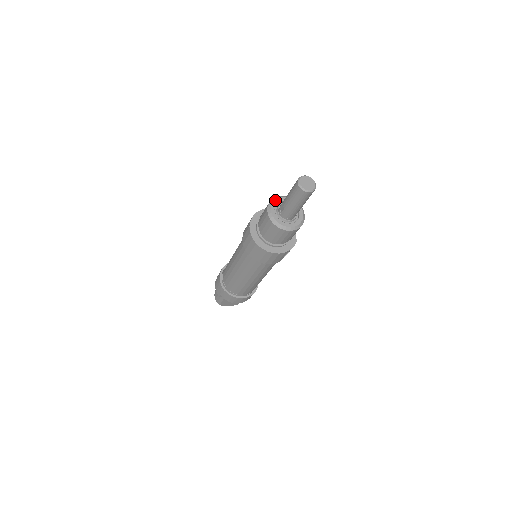
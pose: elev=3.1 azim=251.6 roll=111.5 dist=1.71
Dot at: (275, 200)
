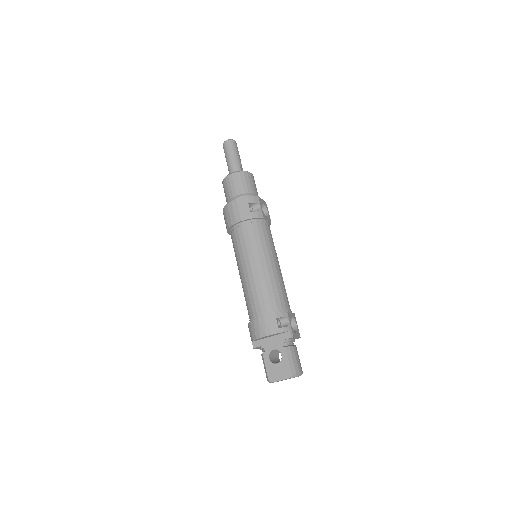
Dot at: occluded
